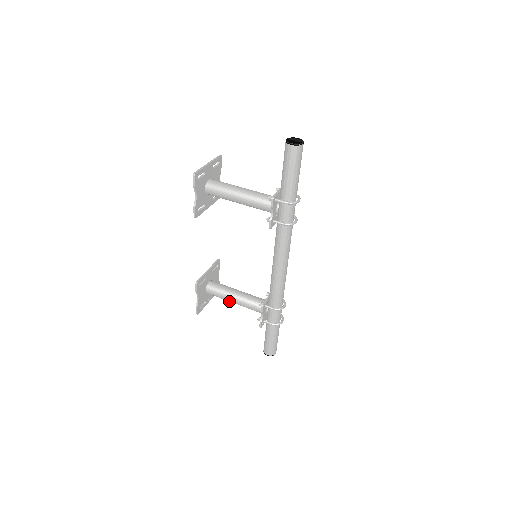
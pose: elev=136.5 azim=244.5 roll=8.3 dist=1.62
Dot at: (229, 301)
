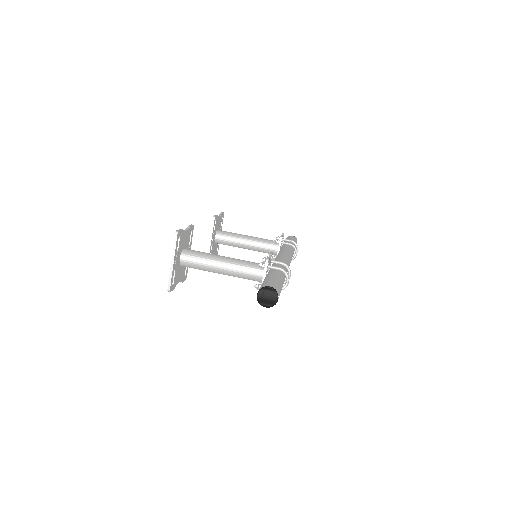
Dot at: occluded
